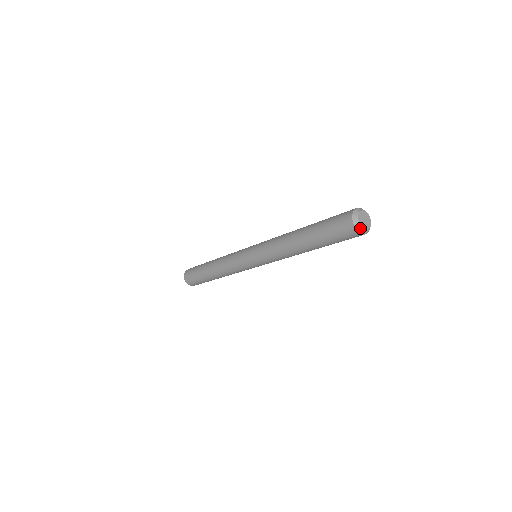
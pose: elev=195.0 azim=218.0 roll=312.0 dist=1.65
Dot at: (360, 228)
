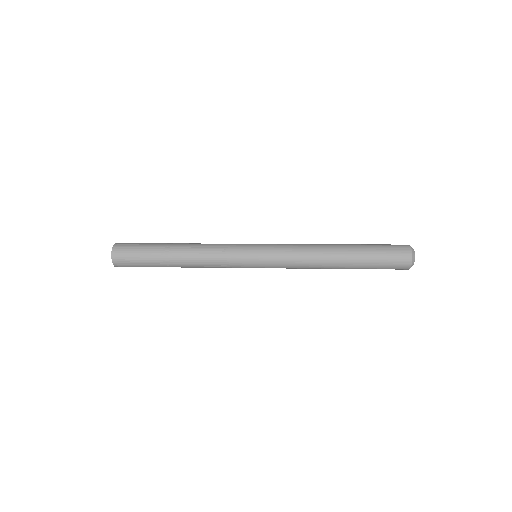
Dot at: occluded
